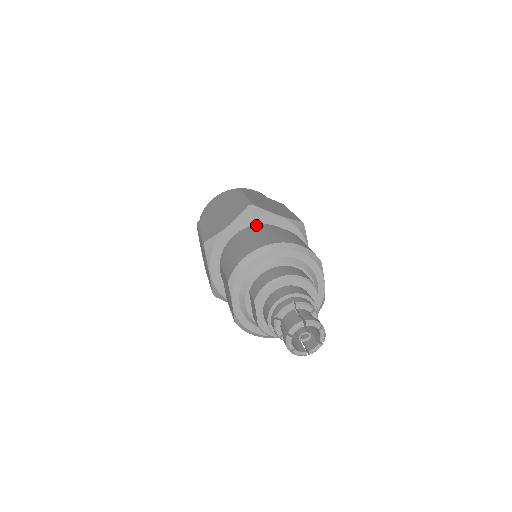
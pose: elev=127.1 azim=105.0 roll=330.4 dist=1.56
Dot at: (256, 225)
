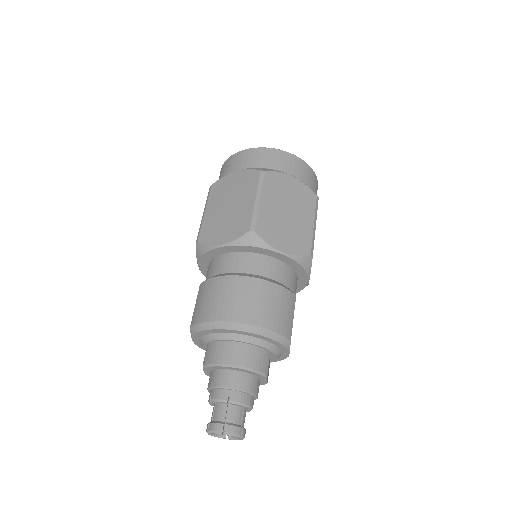
Dot at: (251, 254)
